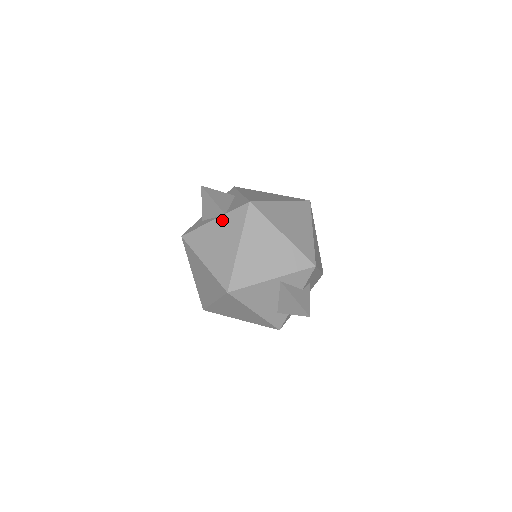
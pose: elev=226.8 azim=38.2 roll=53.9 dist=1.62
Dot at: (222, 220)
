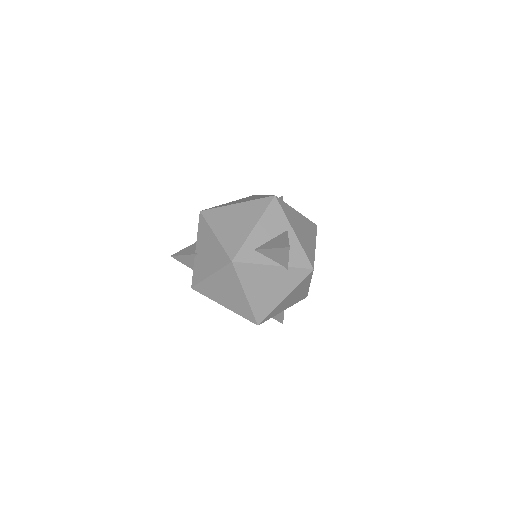
Dot at: (282, 270)
